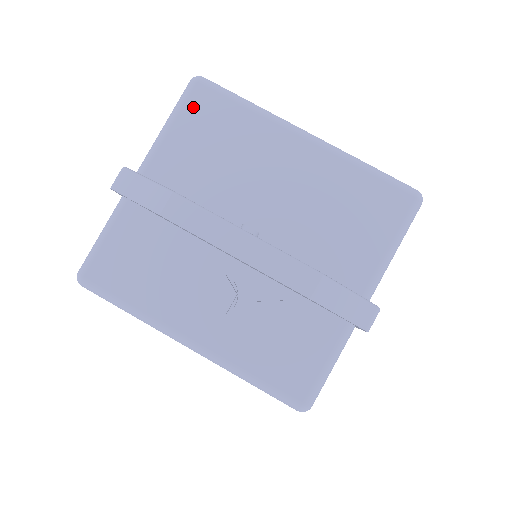
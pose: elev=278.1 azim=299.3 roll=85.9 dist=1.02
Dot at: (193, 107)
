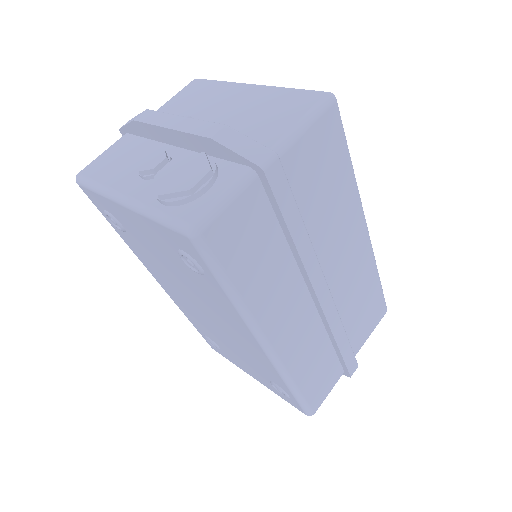
Dot at: (187, 89)
